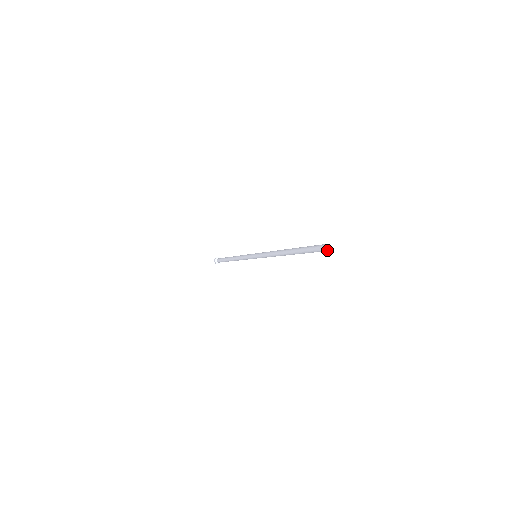
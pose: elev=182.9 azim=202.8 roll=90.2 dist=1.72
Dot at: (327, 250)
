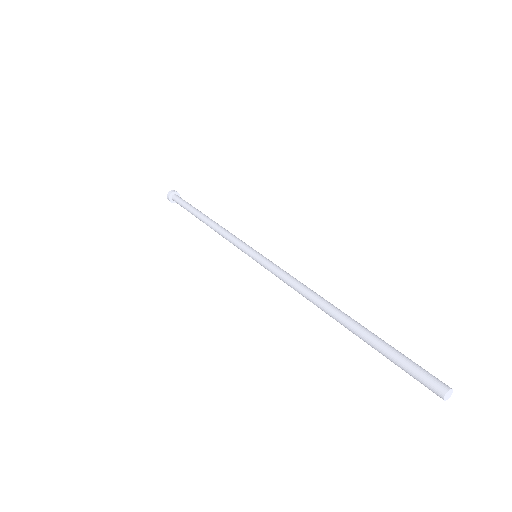
Dot at: (449, 397)
